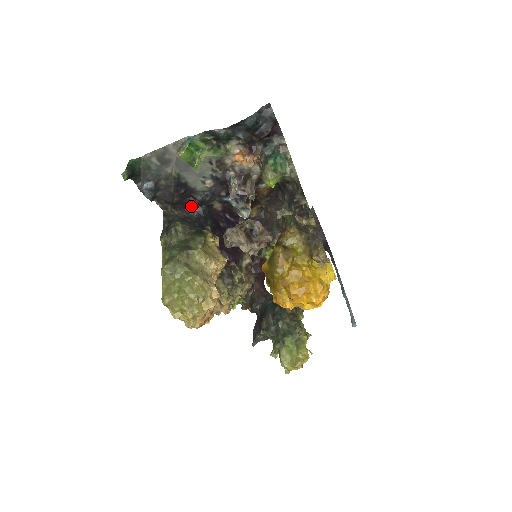
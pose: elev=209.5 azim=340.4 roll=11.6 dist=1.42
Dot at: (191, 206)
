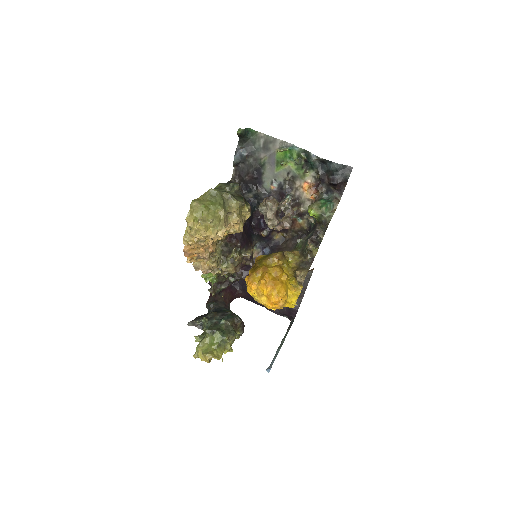
Dot at: (249, 192)
